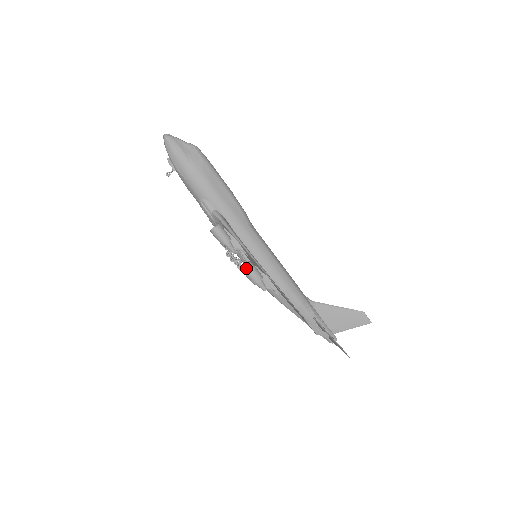
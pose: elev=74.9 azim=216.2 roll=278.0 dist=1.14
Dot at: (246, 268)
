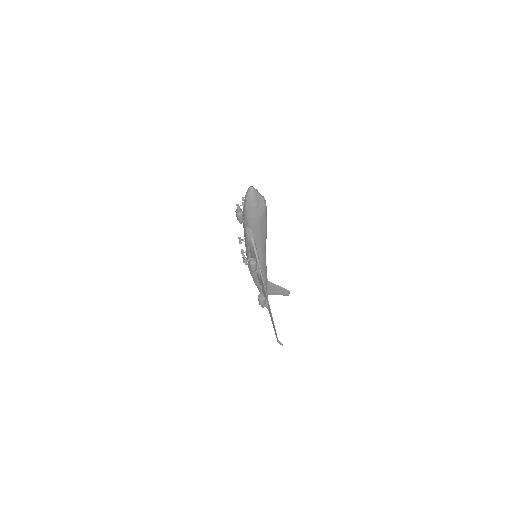
Dot at: (262, 300)
